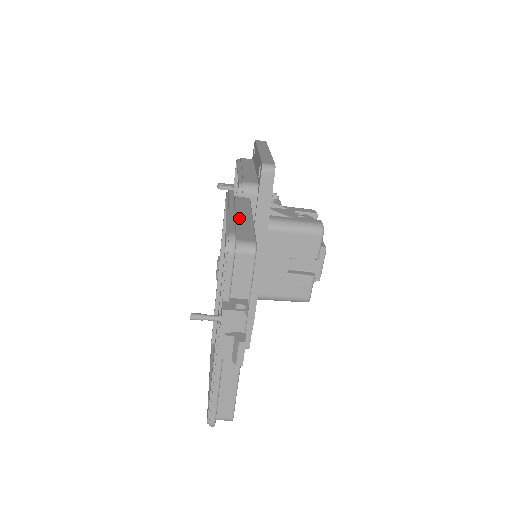
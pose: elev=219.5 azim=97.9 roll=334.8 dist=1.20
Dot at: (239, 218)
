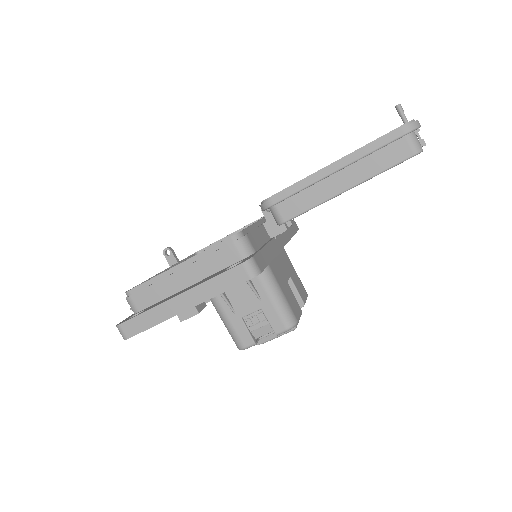
Dot at: occluded
